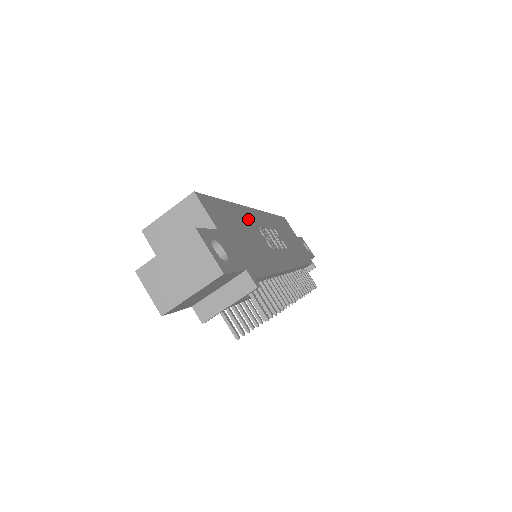
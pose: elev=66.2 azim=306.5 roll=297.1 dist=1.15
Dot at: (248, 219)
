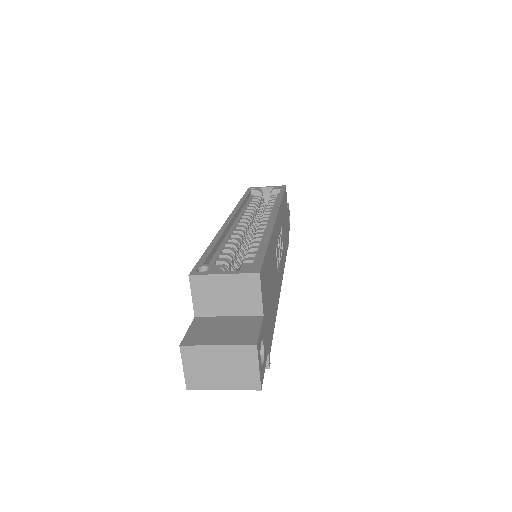
Dot at: (274, 247)
